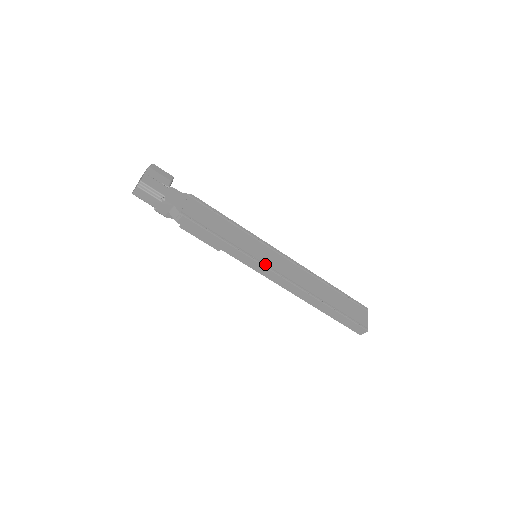
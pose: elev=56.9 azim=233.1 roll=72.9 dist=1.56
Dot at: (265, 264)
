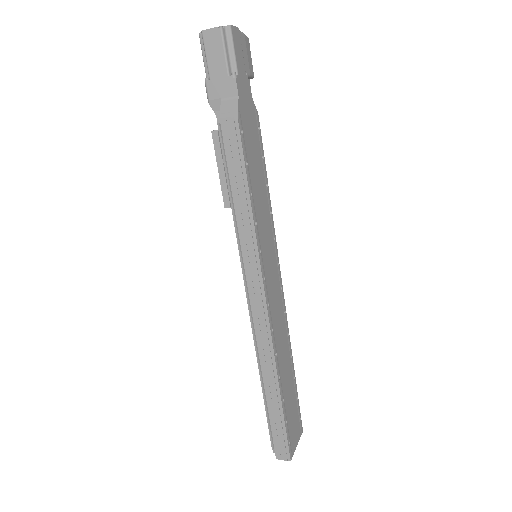
Dot at: (265, 273)
